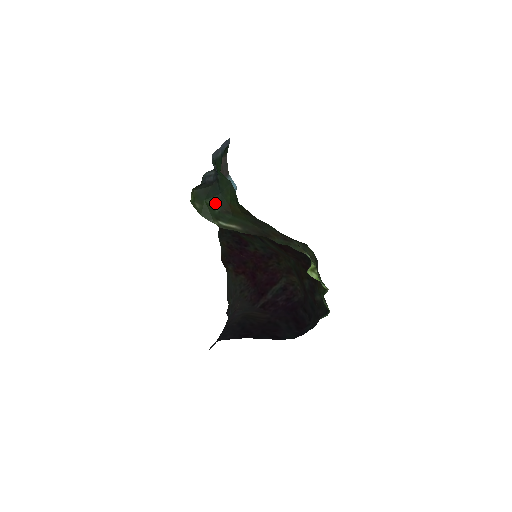
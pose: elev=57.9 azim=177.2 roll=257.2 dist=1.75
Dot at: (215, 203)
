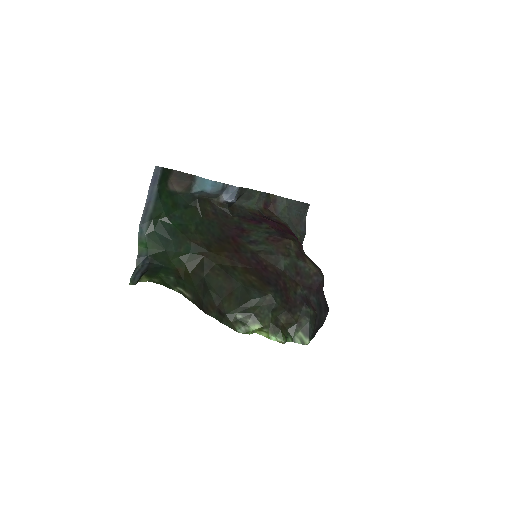
Dot at: (166, 273)
